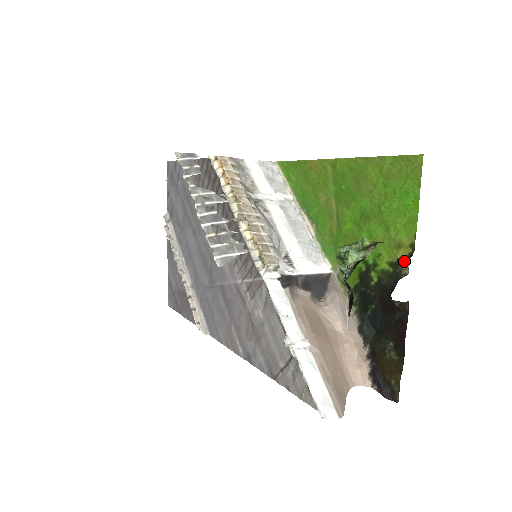
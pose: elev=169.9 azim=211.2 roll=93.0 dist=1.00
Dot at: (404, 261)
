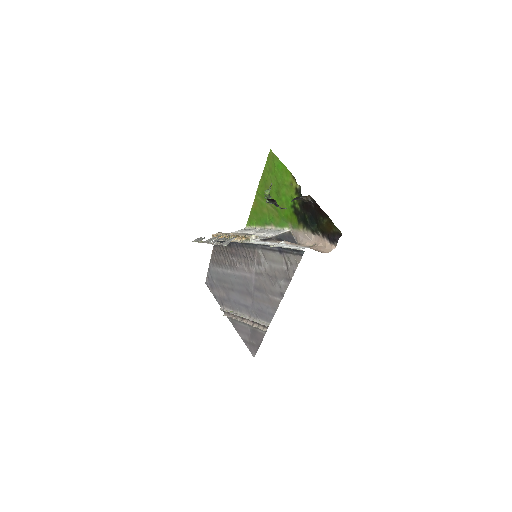
Dot at: (297, 186)
